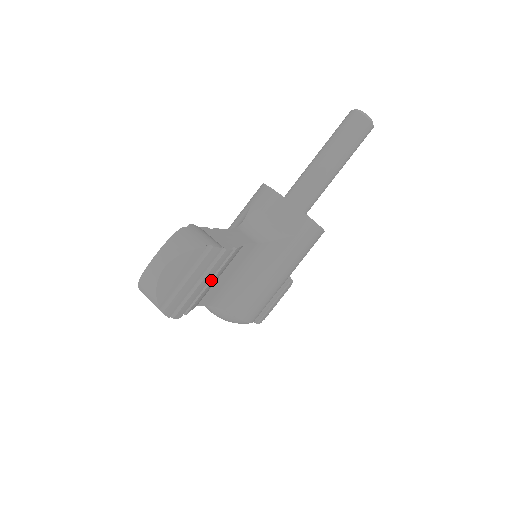
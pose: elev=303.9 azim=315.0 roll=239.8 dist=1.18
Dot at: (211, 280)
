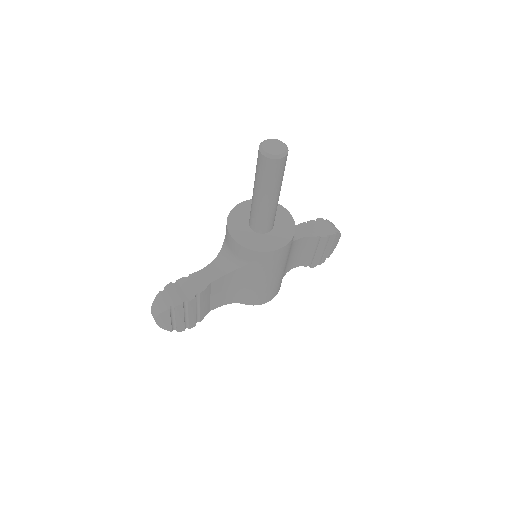
Dot at: (199, 308)
